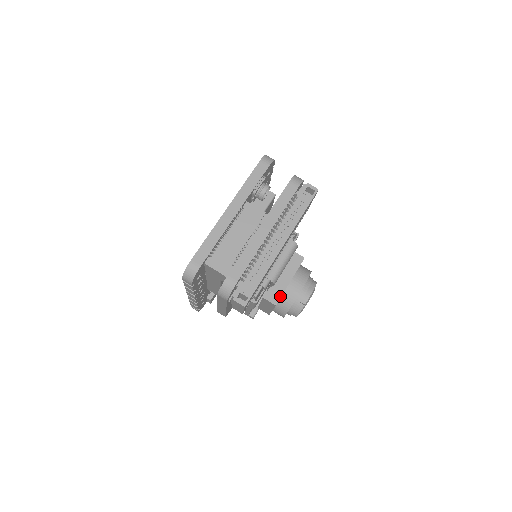
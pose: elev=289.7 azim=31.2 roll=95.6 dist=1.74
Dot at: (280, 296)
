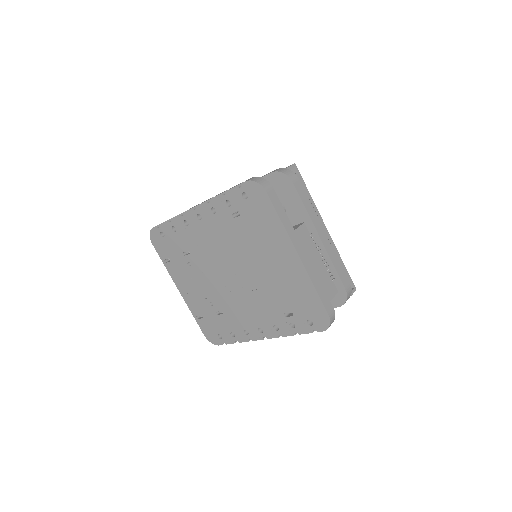
Dot at: occluded
